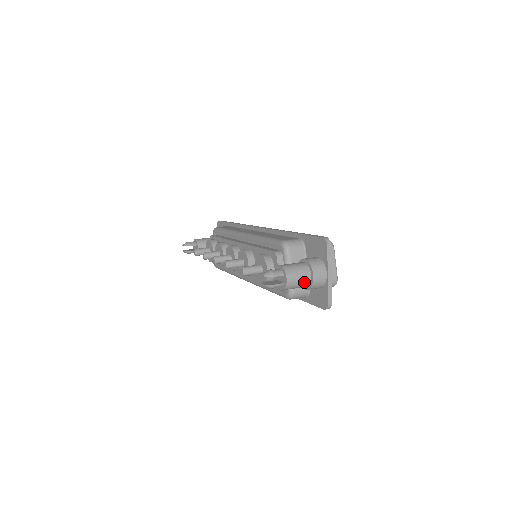
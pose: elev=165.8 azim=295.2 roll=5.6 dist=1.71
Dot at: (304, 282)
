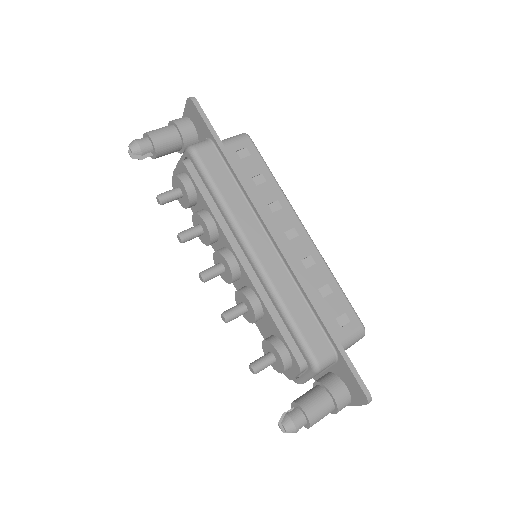
Dot at: occluded
